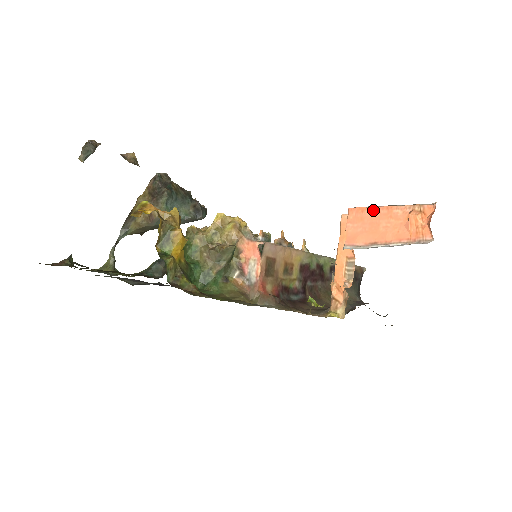
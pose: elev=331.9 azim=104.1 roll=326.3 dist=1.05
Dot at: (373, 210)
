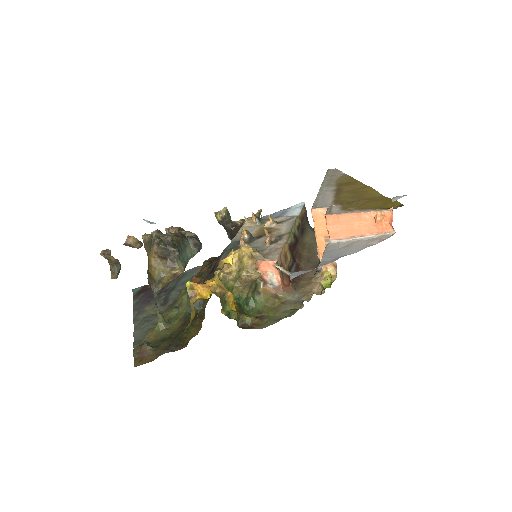
Dot at: (346, 216)
